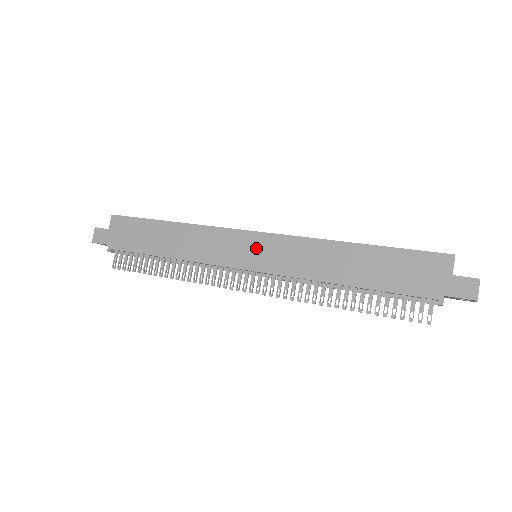
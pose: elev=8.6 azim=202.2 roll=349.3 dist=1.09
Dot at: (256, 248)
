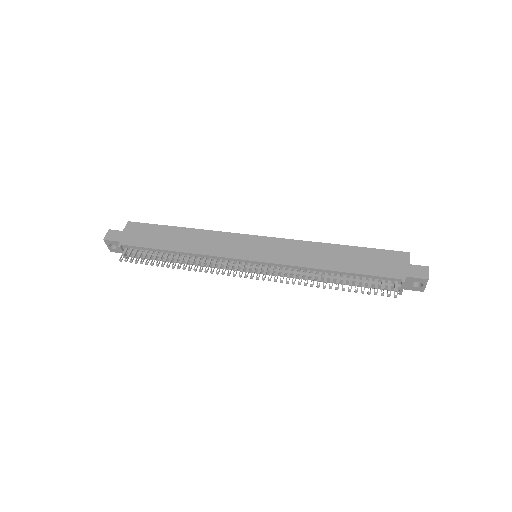
Dot at: (259, 246)
